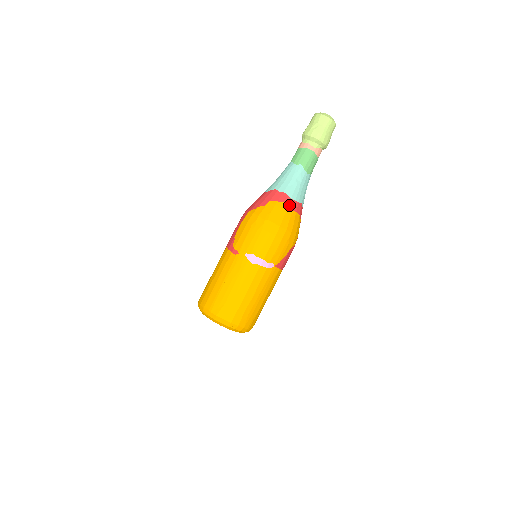
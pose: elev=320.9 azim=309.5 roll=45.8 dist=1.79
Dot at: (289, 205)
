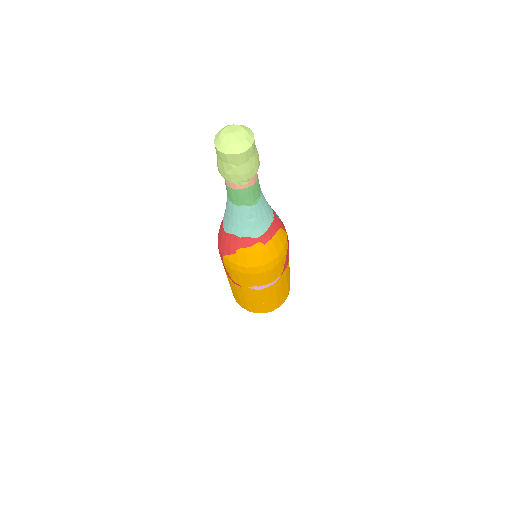
Dot at: (259, 244)
